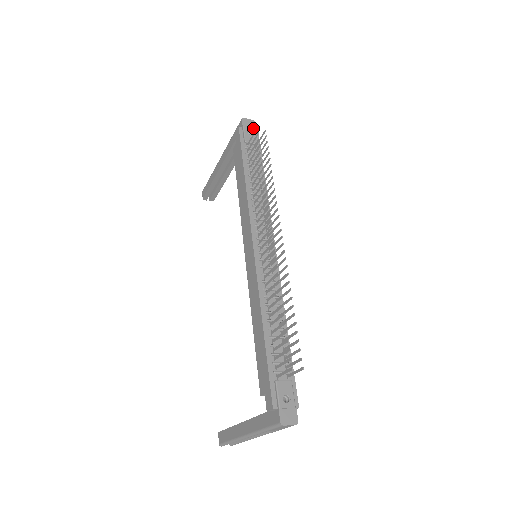
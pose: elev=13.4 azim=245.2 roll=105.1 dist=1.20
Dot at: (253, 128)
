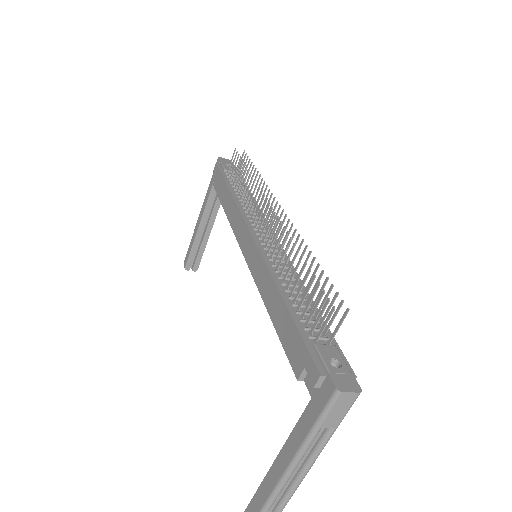
Dot at: (231, 163)
